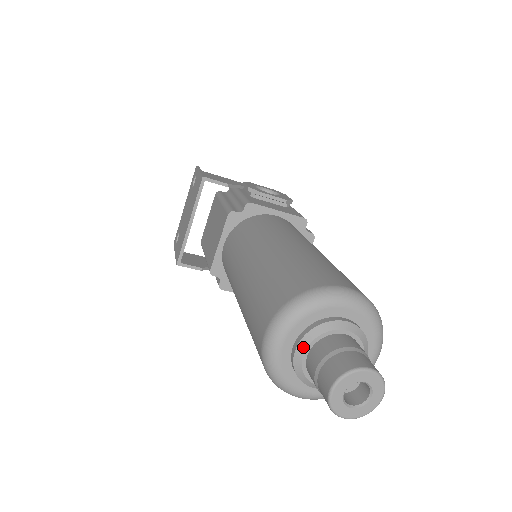
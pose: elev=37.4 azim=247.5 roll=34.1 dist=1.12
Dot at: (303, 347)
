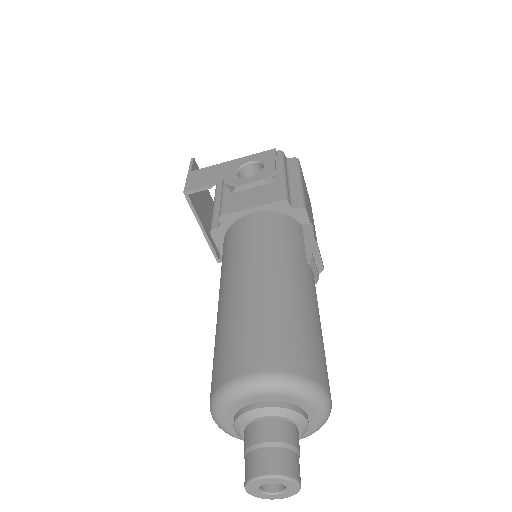
Dot at: (238, 432)
